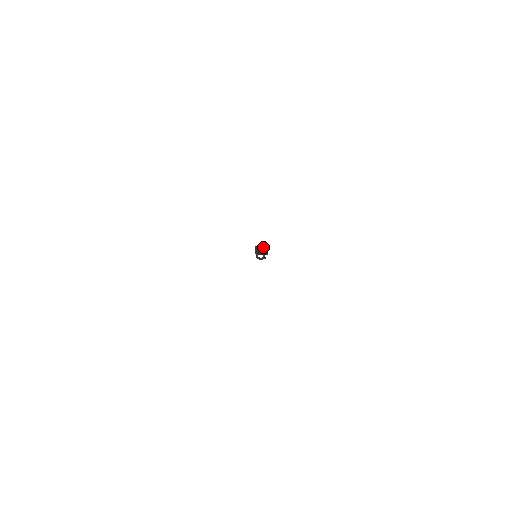
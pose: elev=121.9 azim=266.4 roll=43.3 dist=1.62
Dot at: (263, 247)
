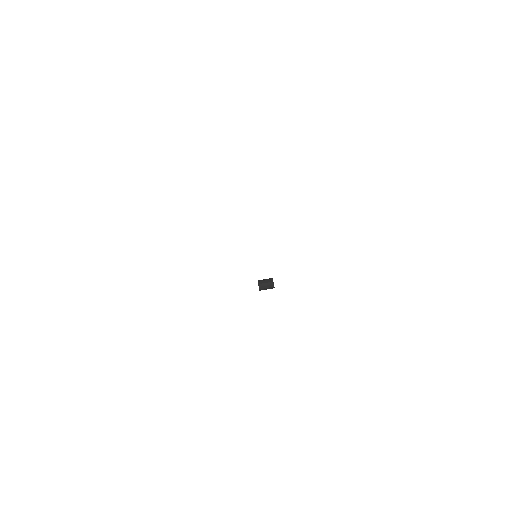
Dot at: (268, 285)
